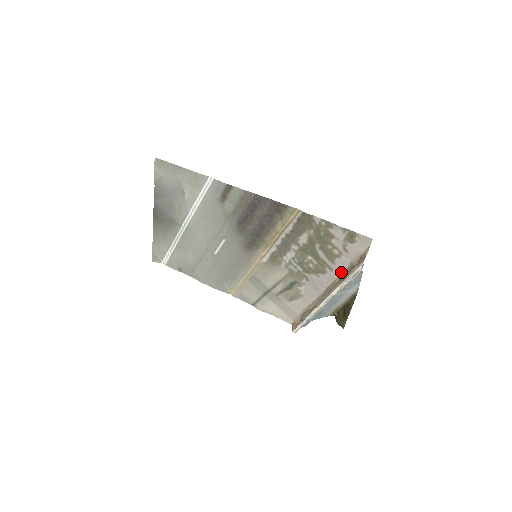
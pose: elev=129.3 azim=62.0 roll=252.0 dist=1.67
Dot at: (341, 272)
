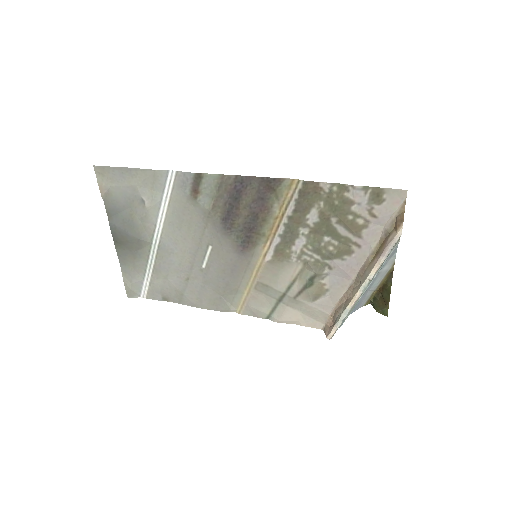
Dot at: (373, 246)
